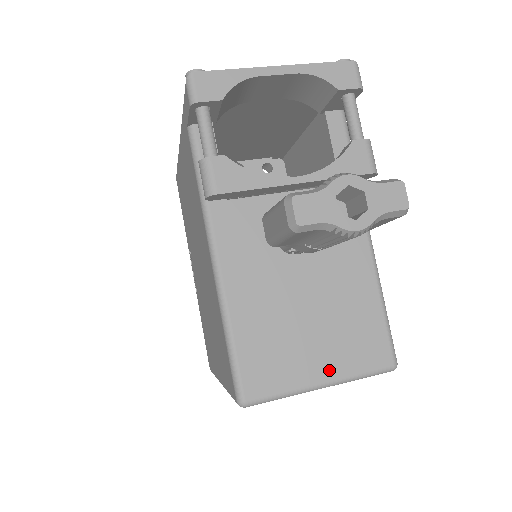
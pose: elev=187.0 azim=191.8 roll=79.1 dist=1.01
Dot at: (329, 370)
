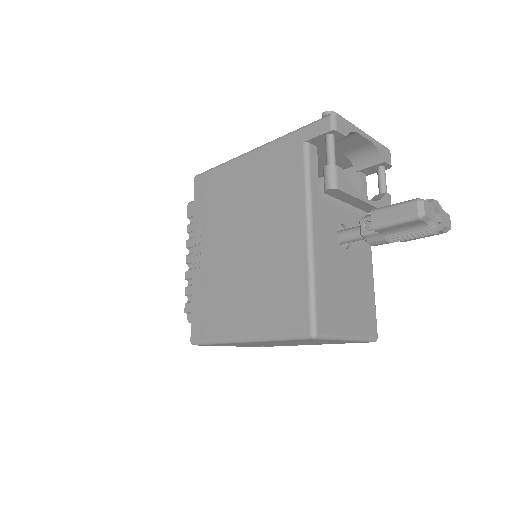
Dot at: (353, 329)
